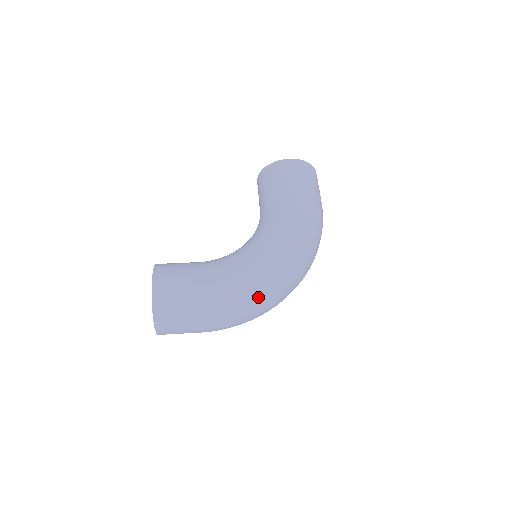
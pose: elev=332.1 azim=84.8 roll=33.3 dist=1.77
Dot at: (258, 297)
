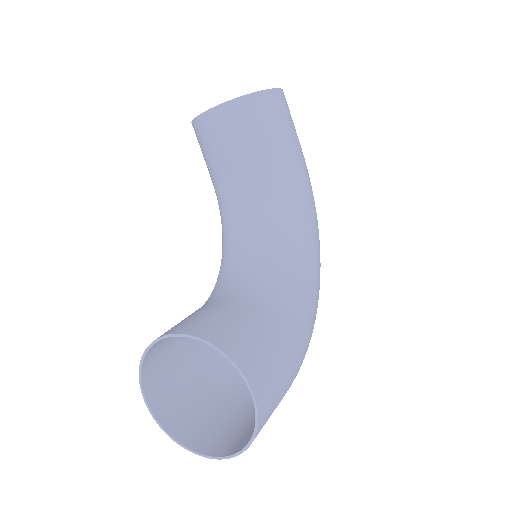
Dot at: occluded
